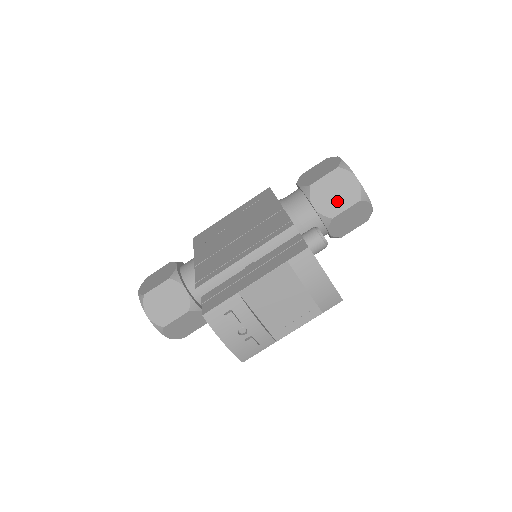
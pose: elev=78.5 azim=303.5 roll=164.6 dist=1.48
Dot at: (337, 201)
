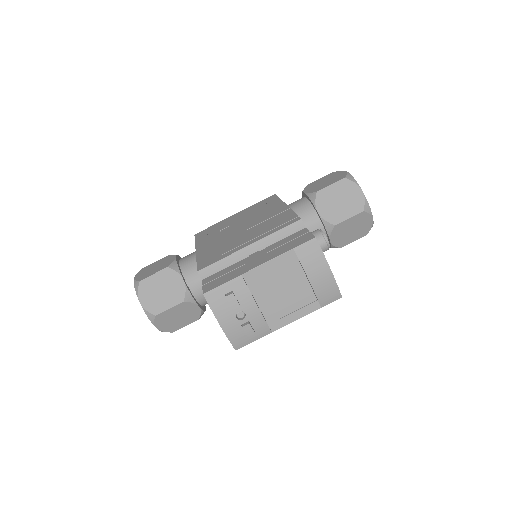
Dot at: (341, 209)
